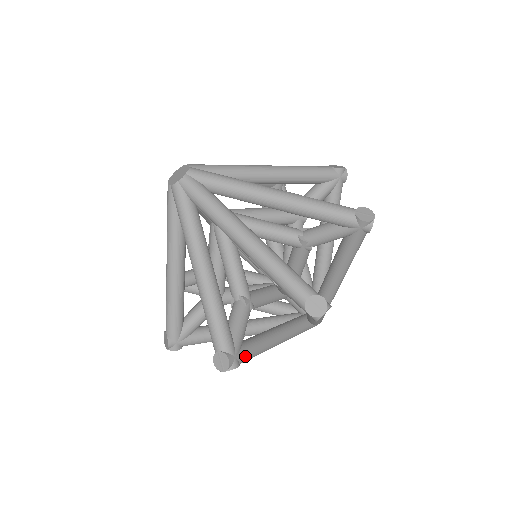
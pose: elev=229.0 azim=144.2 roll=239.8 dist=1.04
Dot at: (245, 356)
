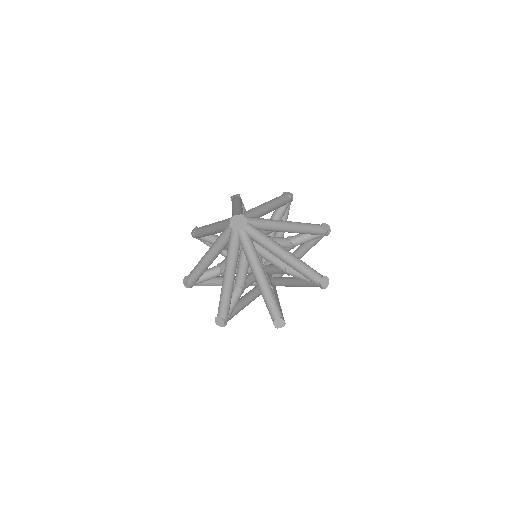
Dot at: occluded
